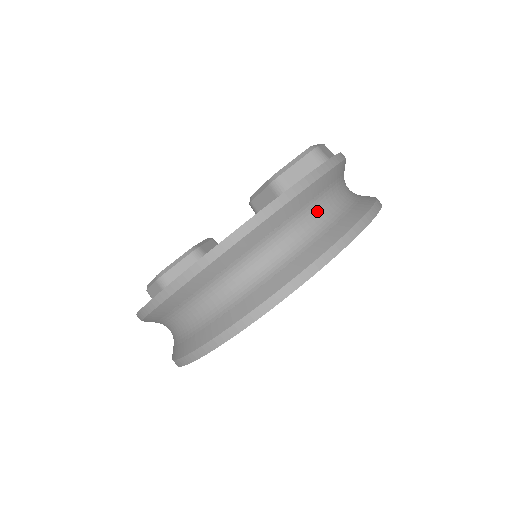
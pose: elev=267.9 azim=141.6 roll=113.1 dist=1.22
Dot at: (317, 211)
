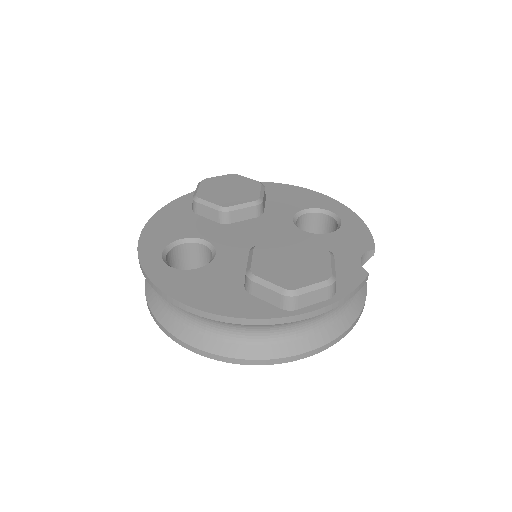
Dot at: (239, 327)
